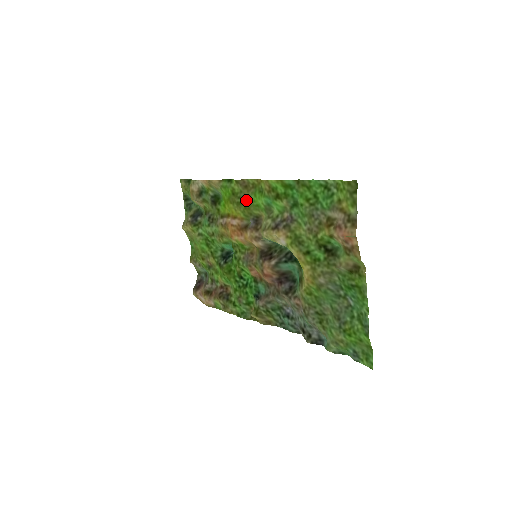
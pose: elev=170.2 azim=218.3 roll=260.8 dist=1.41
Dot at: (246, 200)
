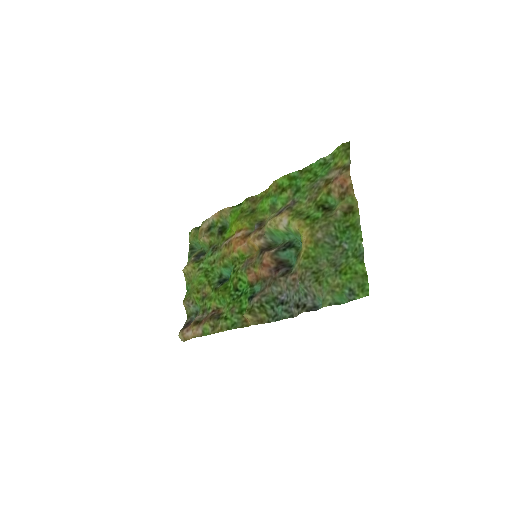
Dot at: (253, 211)
